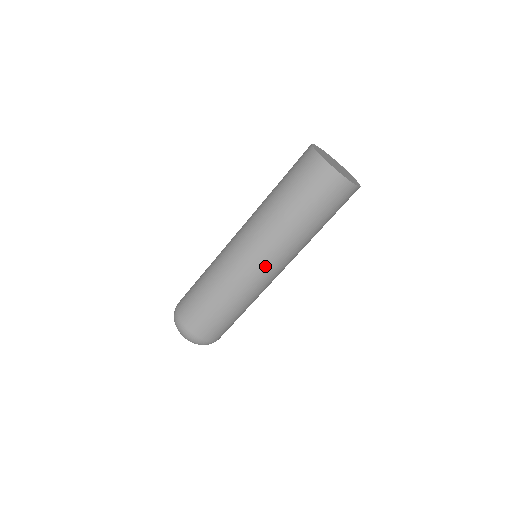
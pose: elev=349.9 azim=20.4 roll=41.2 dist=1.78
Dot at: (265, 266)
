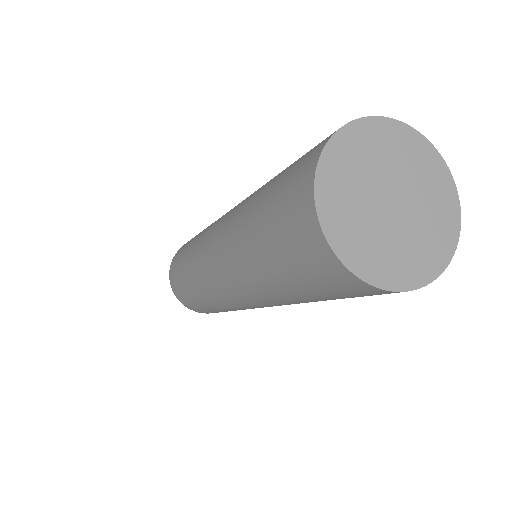
Dot at: (231, 295)
